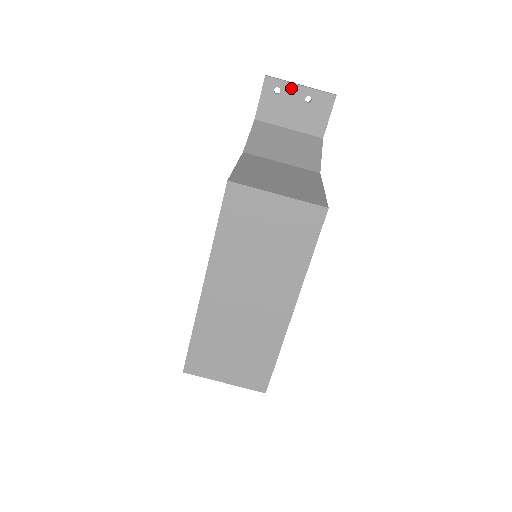
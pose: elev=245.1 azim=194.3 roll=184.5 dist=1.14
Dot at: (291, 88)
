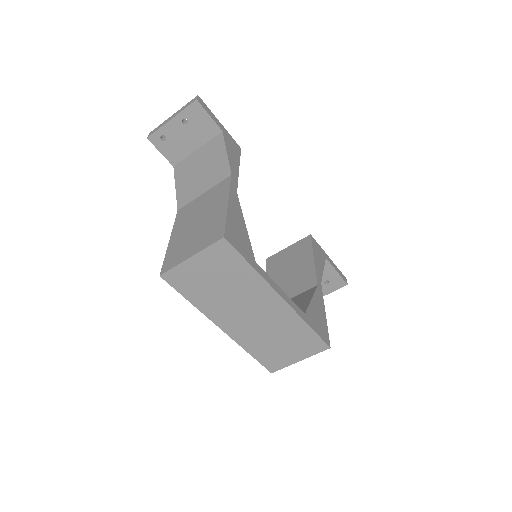
Dot at: (168, 127)
